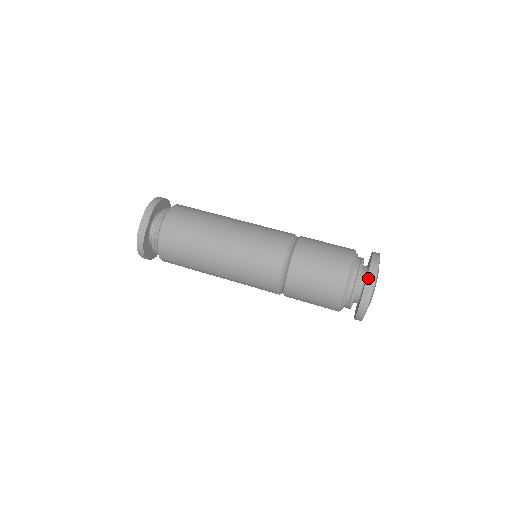
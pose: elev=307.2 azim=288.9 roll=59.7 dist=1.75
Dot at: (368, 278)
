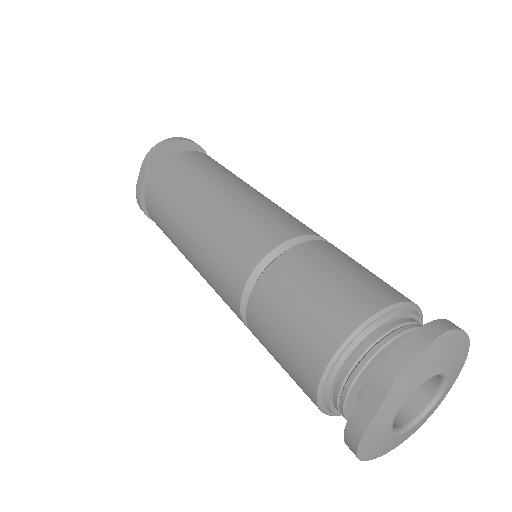
Dot at: (367, 389)
